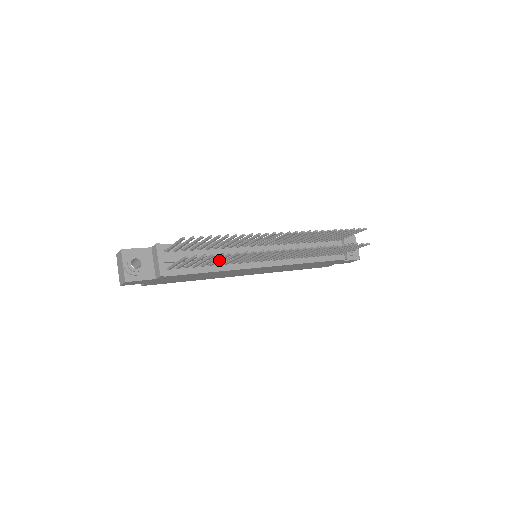
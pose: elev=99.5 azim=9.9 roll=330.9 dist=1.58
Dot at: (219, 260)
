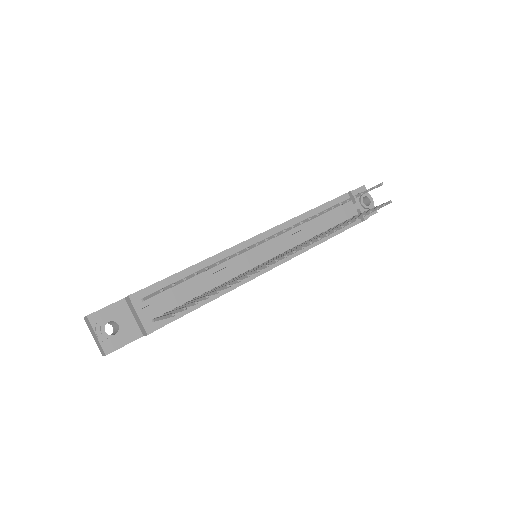
Dot at: occluded
